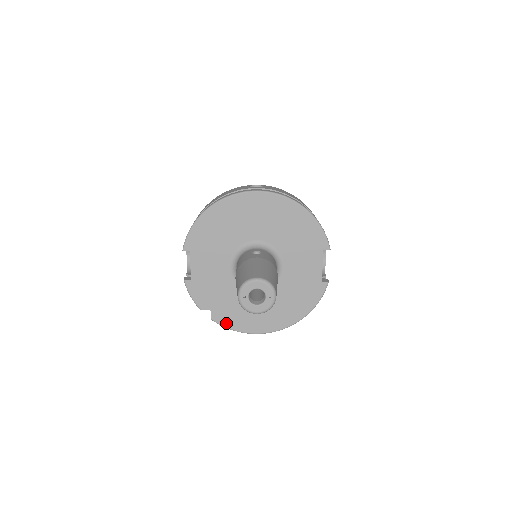
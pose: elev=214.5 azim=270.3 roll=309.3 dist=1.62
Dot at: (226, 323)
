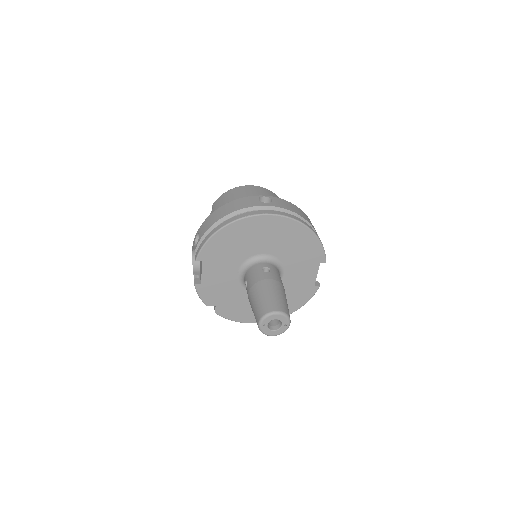
Dot at: (228, 316)
